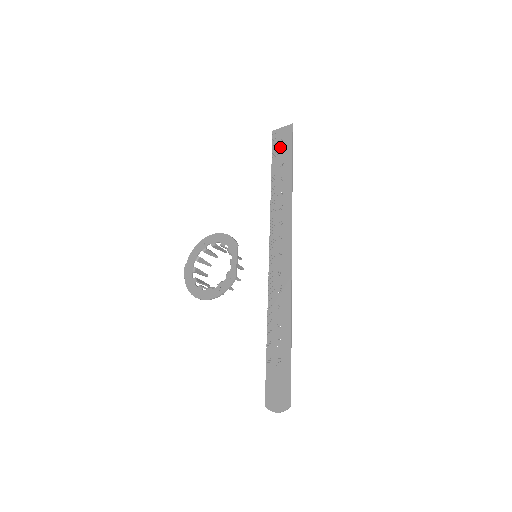
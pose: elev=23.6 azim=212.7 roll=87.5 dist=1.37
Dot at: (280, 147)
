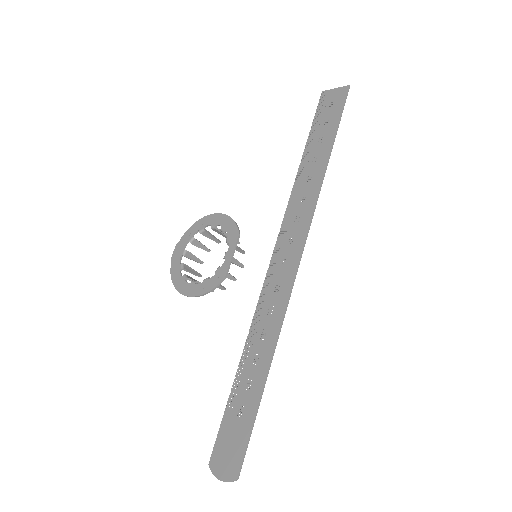
Dot at: (325, 115)
